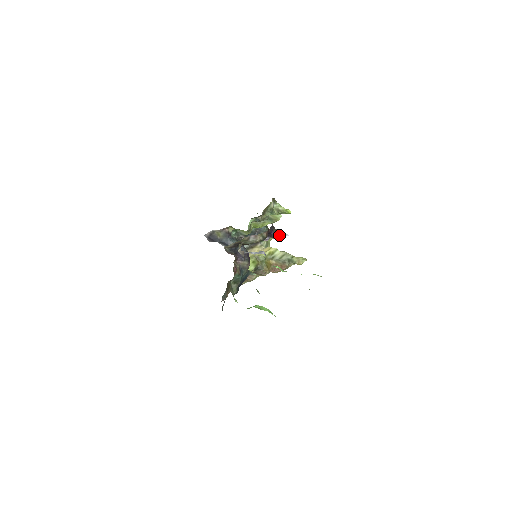
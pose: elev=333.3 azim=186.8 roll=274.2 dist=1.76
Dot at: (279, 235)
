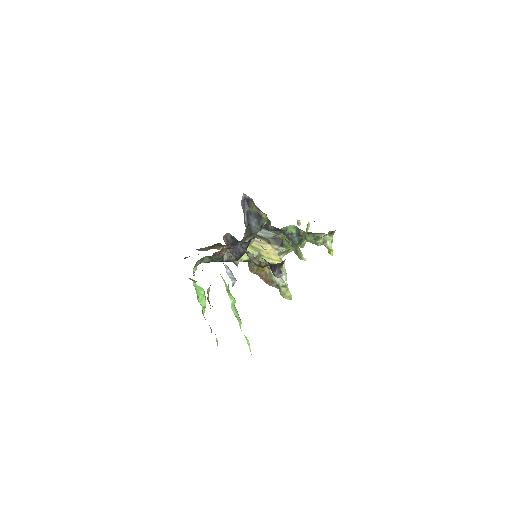
Dot at: (277, 274)
